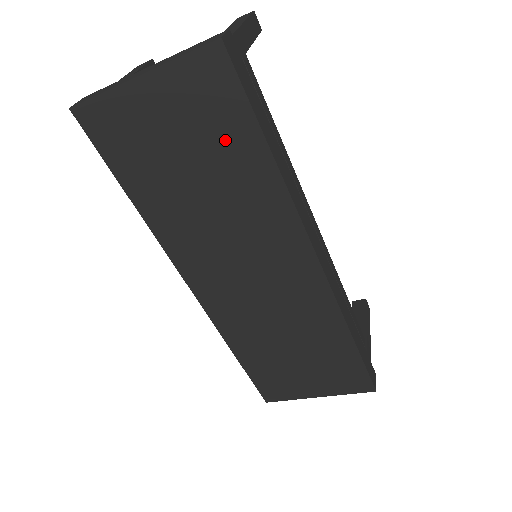
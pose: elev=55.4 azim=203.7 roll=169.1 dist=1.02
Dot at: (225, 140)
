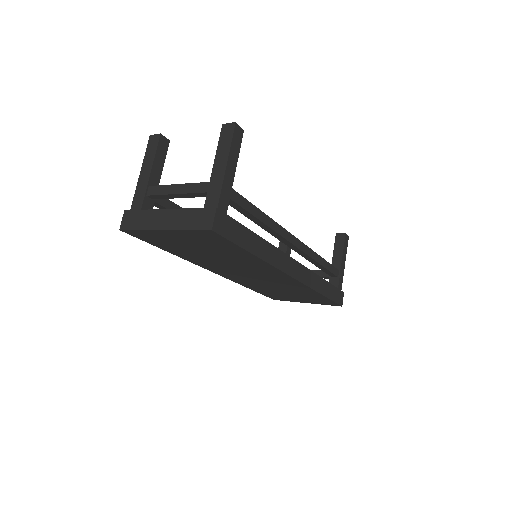
Dot at: (224, 249)
